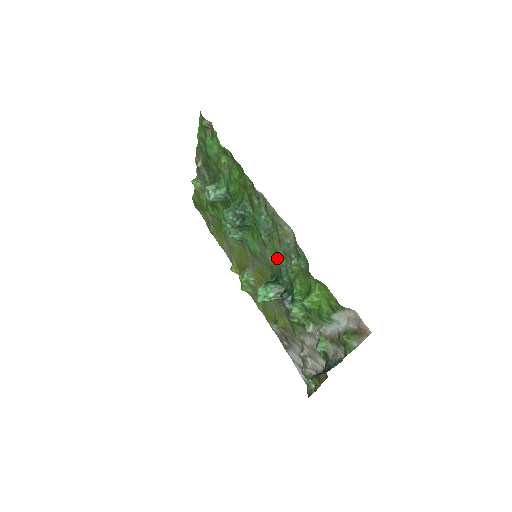
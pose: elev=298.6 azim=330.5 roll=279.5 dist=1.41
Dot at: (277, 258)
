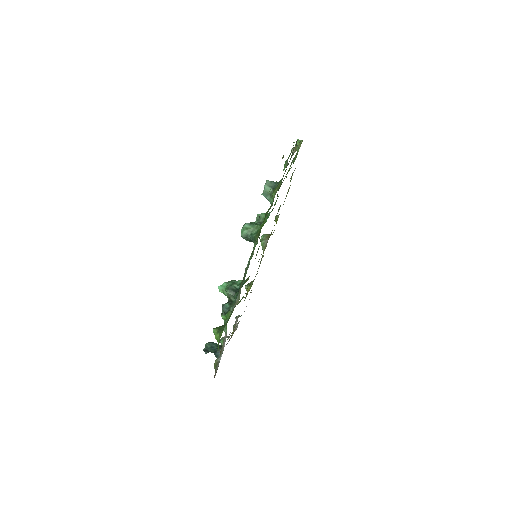
Dot at: occluded
